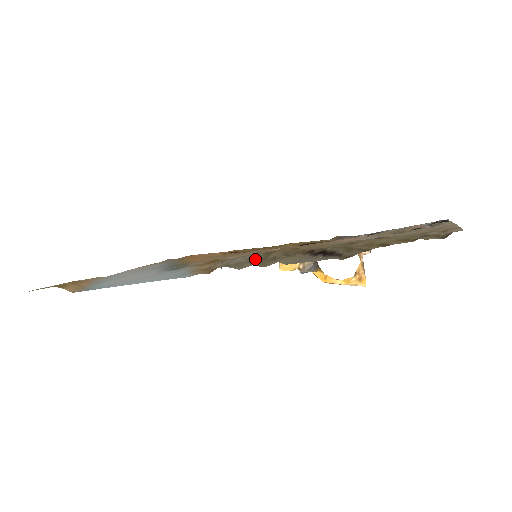
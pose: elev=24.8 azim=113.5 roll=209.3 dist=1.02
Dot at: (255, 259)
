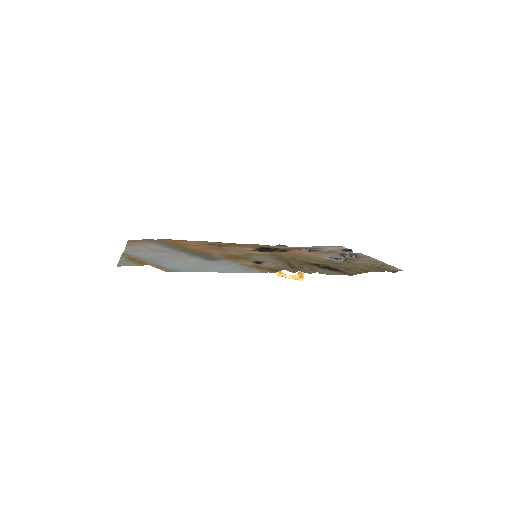
Dot at: (285, 264)
